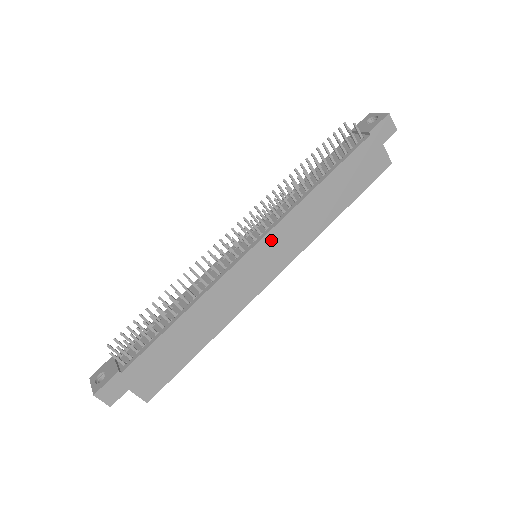
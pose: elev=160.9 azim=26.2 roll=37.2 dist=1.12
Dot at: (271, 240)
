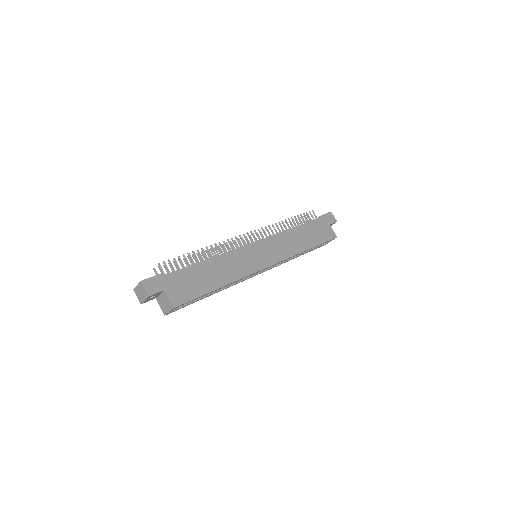
Dot at: (267, 243)
